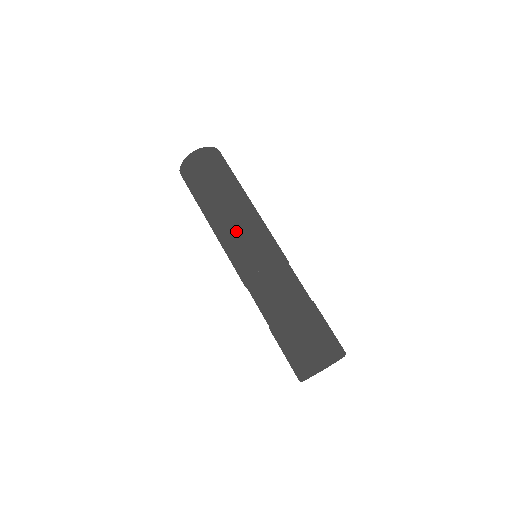
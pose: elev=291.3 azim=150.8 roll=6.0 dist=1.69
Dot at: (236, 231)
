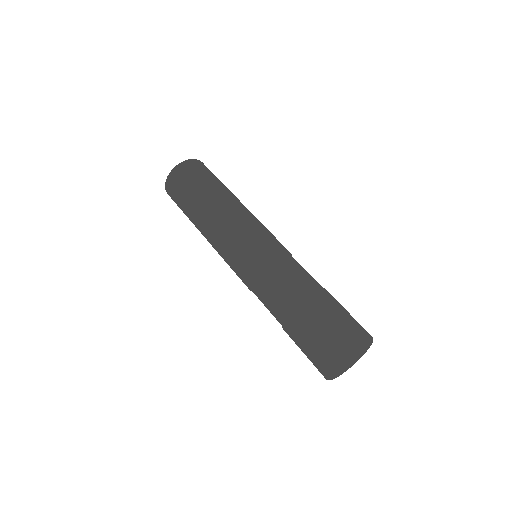
Dot at: (246, 220)
